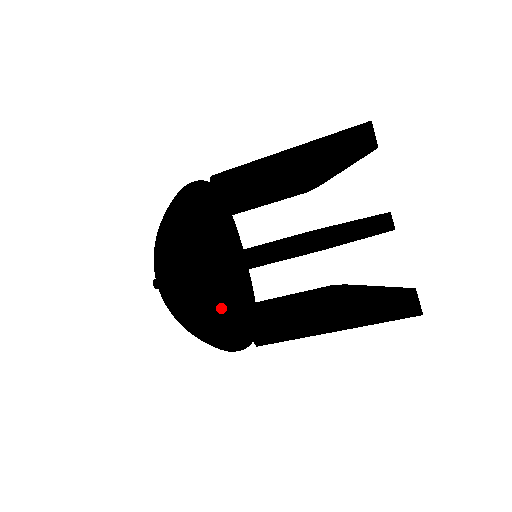
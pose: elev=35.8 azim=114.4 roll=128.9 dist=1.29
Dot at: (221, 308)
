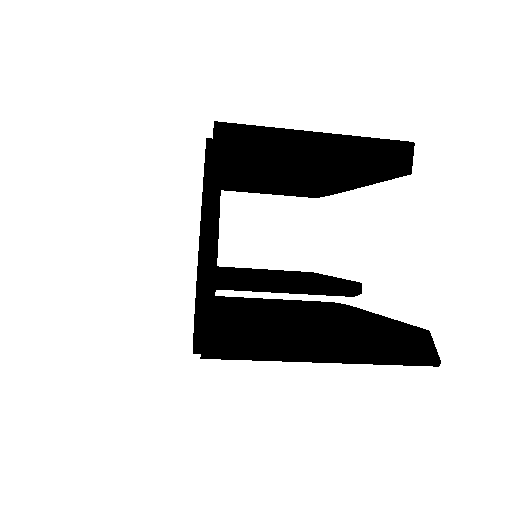
Dot at: occluded
